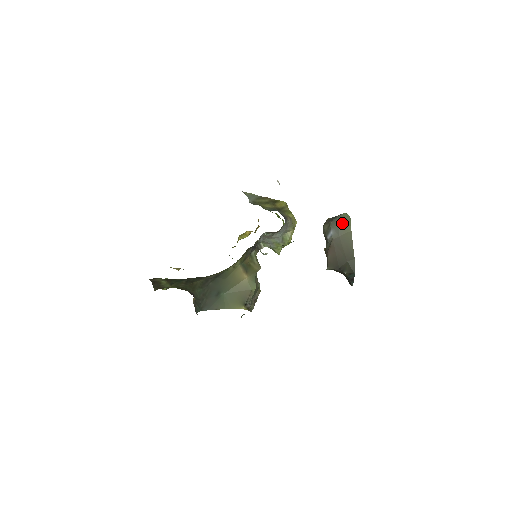
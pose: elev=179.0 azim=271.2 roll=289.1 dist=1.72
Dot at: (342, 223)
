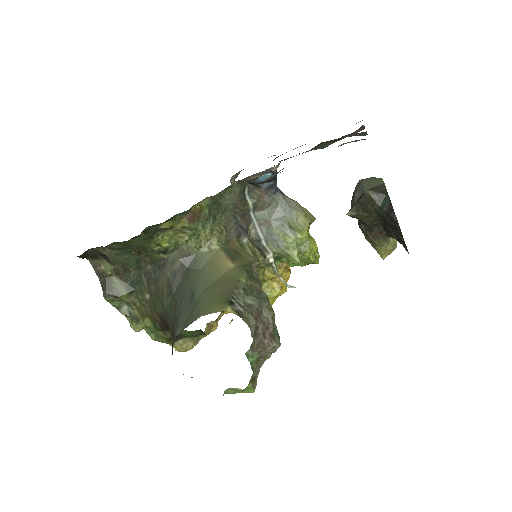
Dot at: (368, 181)
